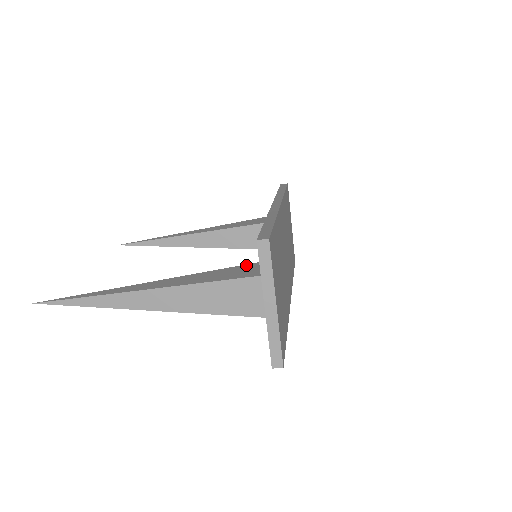
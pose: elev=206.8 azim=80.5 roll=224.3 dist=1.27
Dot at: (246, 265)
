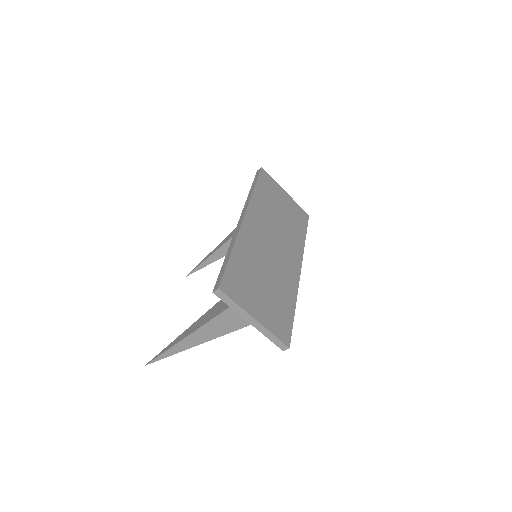
Dot at: occluded
